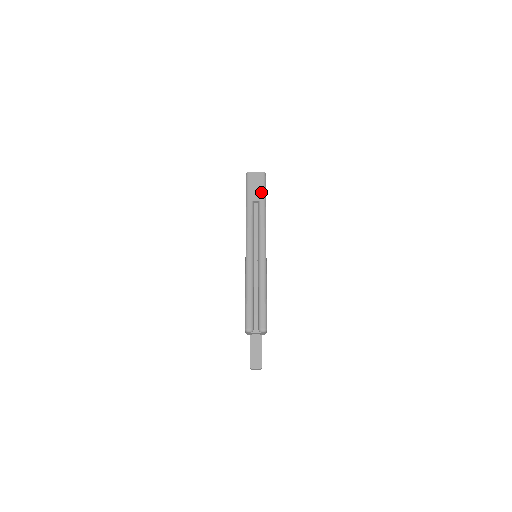
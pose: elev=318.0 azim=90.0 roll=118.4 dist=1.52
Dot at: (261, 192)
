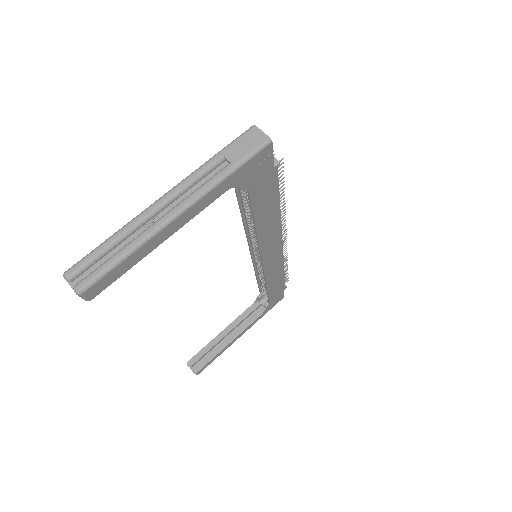
Dot at: (243, 155)
